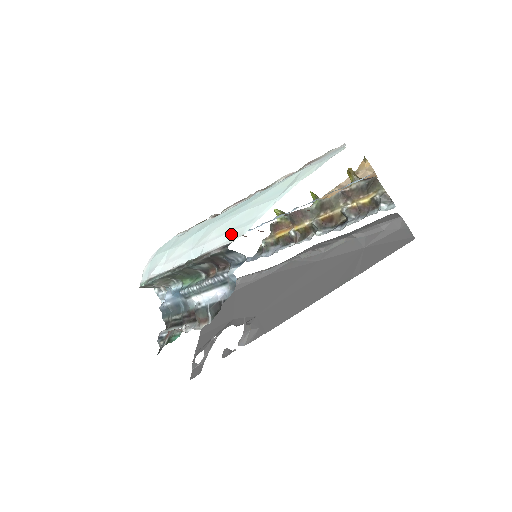
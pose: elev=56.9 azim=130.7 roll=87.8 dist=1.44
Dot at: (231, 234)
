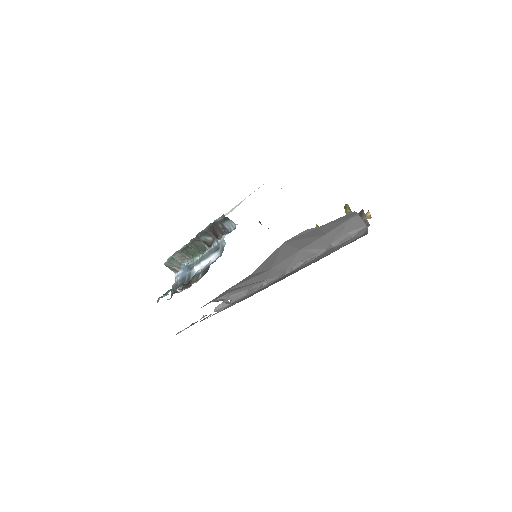
Dot at: (232, 209)
